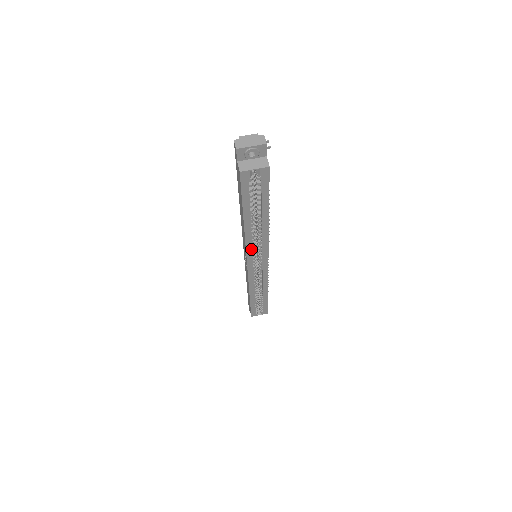
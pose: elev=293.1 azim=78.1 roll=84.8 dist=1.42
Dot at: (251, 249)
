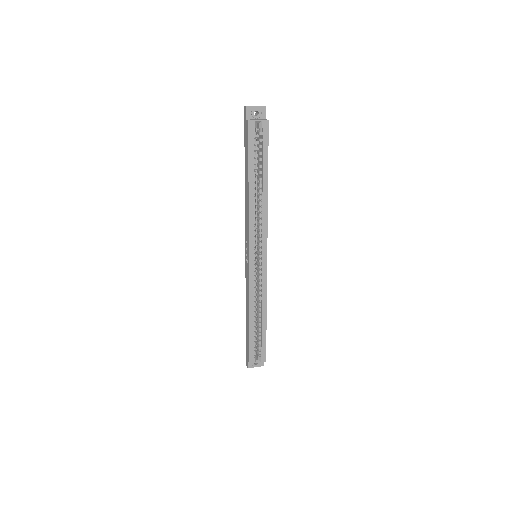
Dot at: (253, 228)
